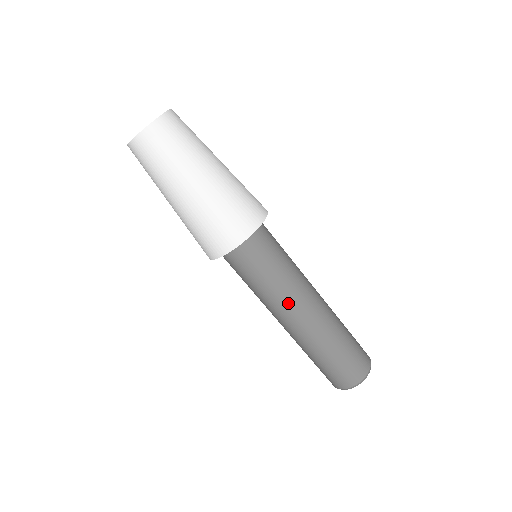
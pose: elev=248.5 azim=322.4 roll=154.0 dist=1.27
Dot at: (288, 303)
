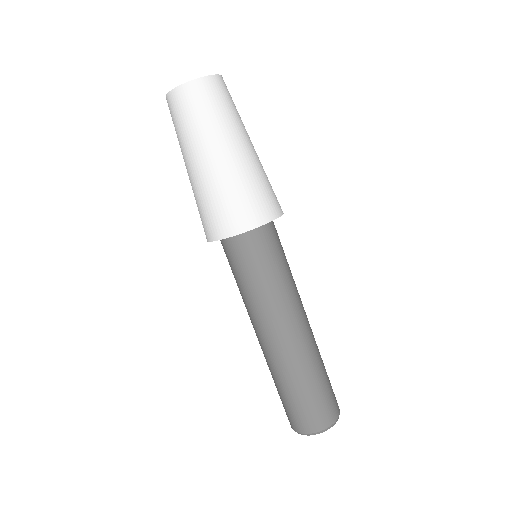
Dot at: (256, 318)
